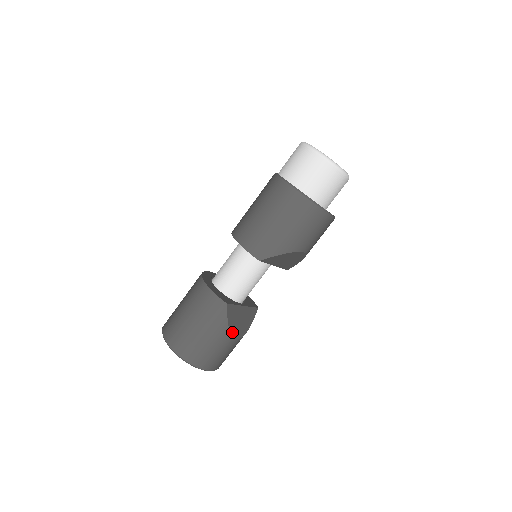
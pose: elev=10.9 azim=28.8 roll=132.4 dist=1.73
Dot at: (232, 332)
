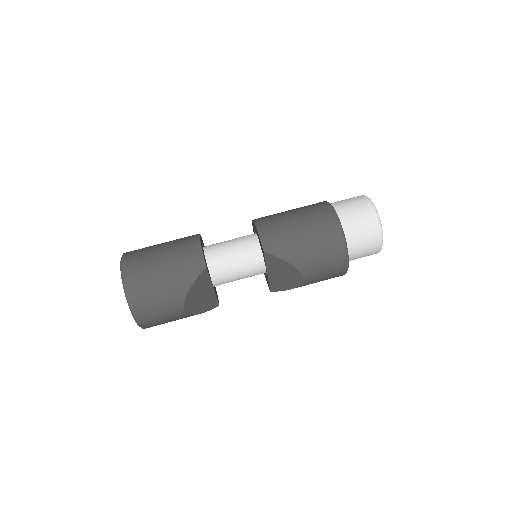
Dot at: (187, 298)
